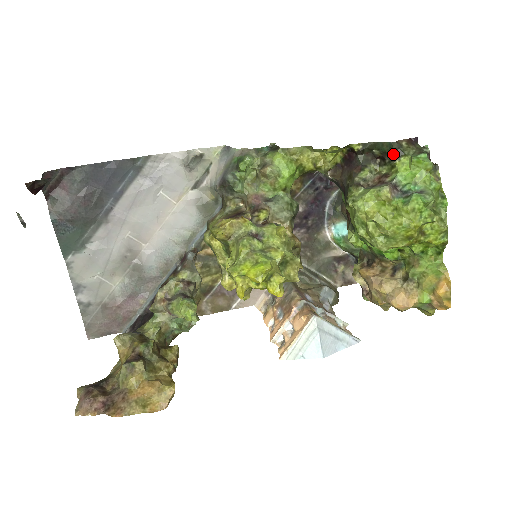
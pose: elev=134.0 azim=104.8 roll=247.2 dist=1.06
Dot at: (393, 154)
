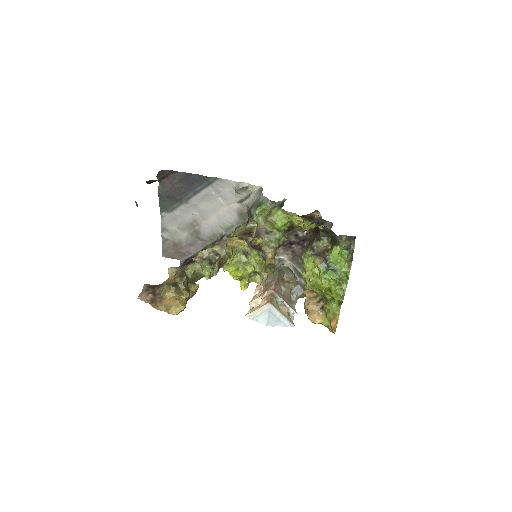
Dot at: (335, 241)
